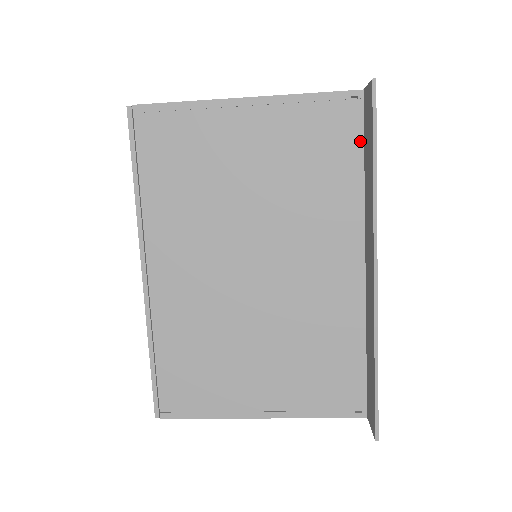
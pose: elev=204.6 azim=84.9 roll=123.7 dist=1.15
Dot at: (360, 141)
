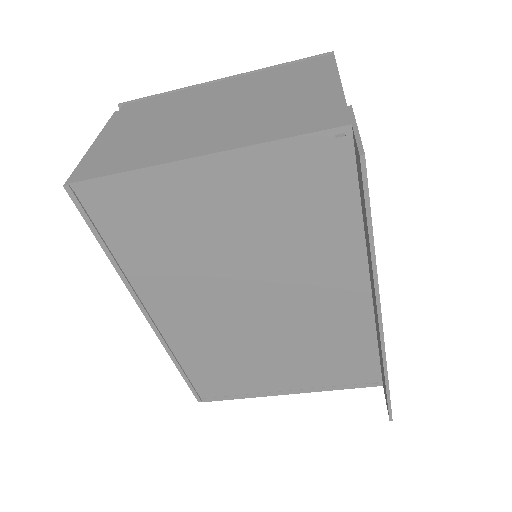
Dot at: (353, 182)
